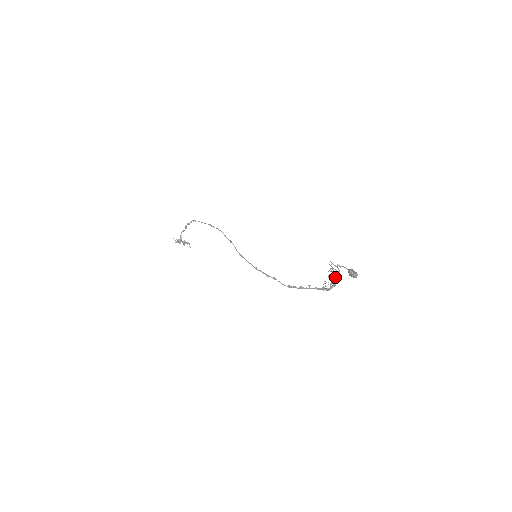
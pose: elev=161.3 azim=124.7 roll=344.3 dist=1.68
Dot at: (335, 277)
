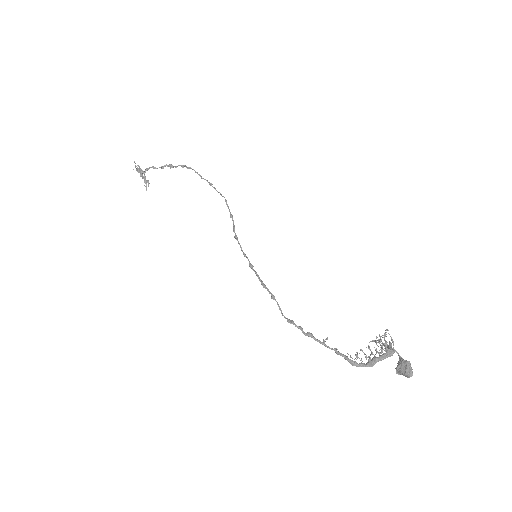
Dot at: (383, 354)
